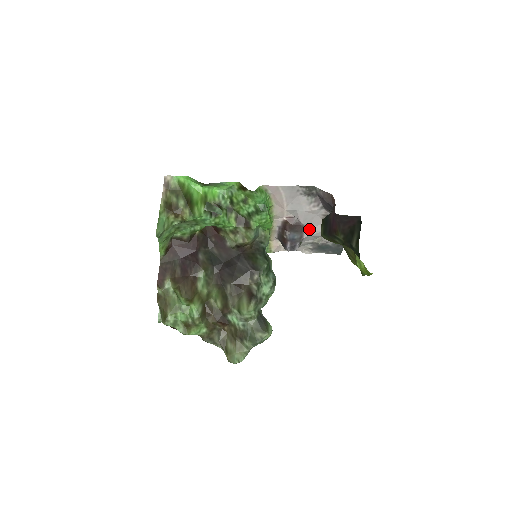
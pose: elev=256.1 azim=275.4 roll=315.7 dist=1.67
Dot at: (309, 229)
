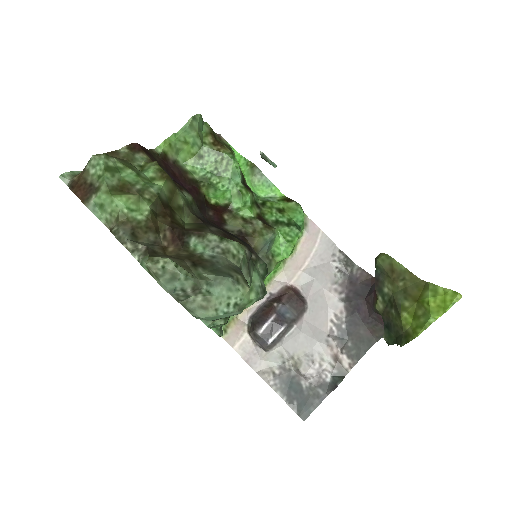
Dot at: (306, 323)
